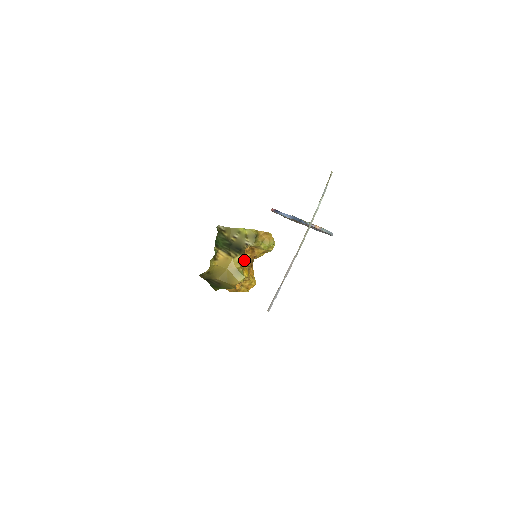
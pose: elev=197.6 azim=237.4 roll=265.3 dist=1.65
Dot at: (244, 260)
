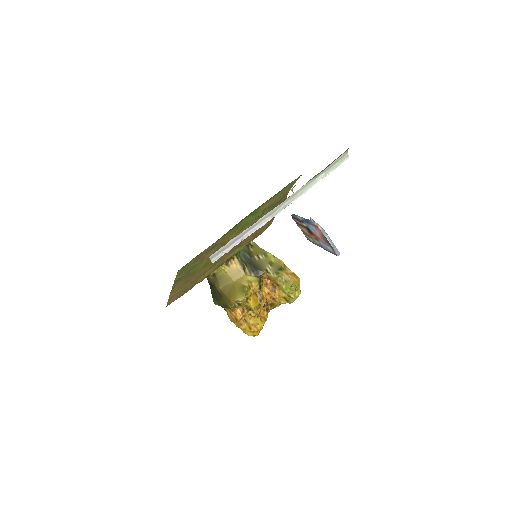
Dot at: (256, 284)
